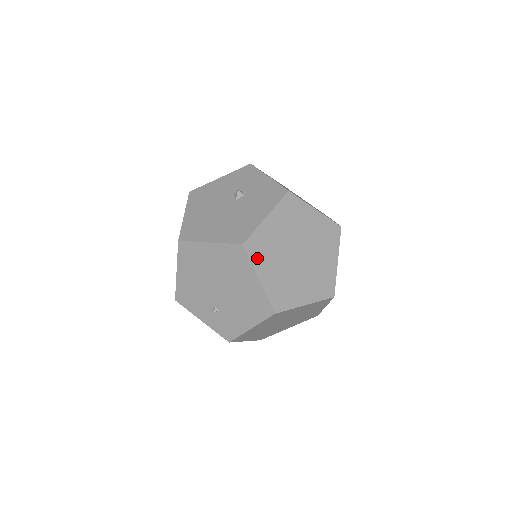
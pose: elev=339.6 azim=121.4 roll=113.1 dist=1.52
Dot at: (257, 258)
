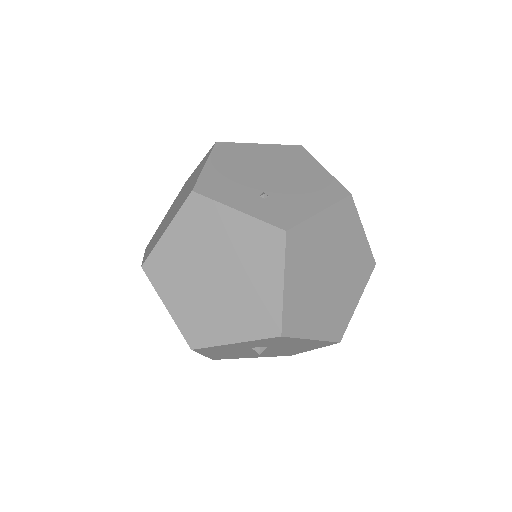
Dot at: occluded
